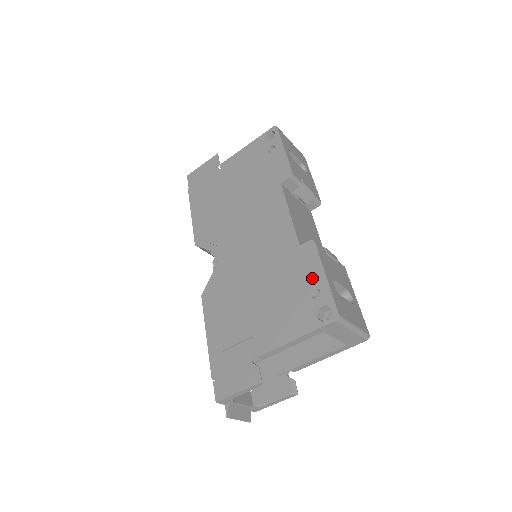
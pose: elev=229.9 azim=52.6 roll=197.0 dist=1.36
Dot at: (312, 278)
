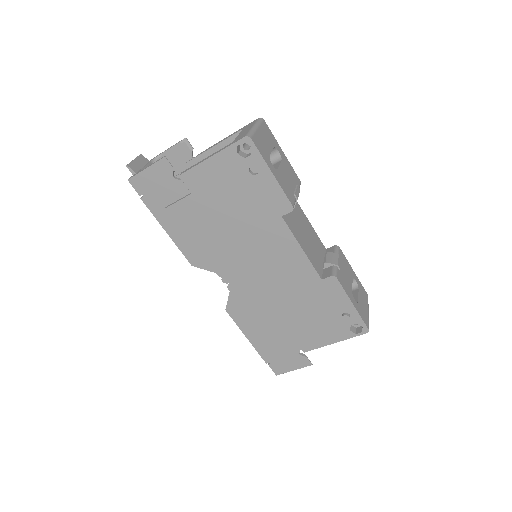
Dot at: (340, 306)
